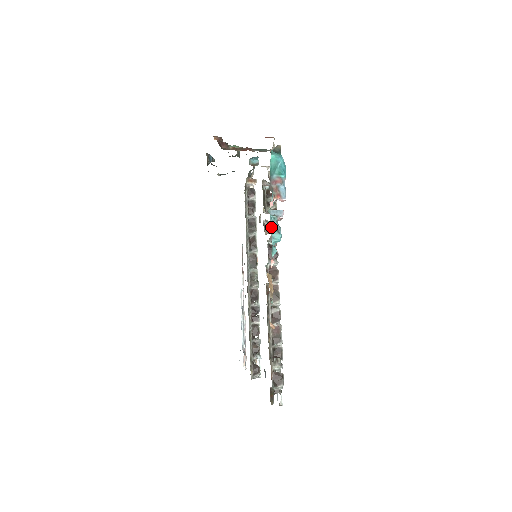
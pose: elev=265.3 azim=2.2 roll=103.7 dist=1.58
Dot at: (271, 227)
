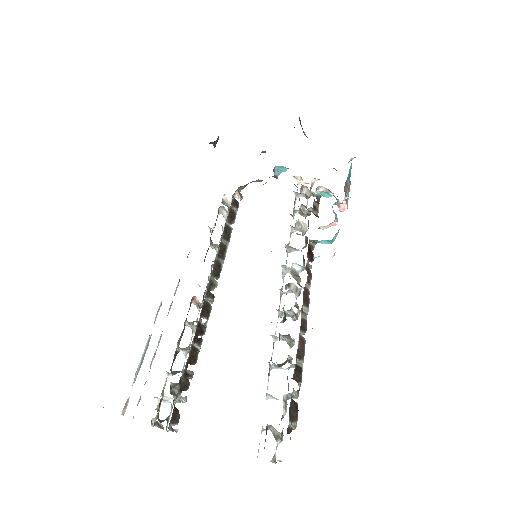
Dot at: occluded
